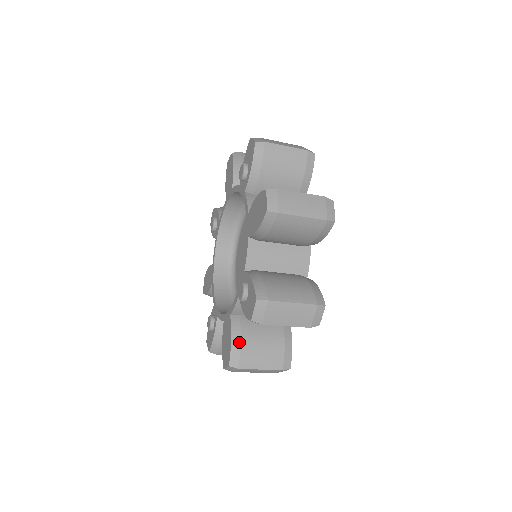
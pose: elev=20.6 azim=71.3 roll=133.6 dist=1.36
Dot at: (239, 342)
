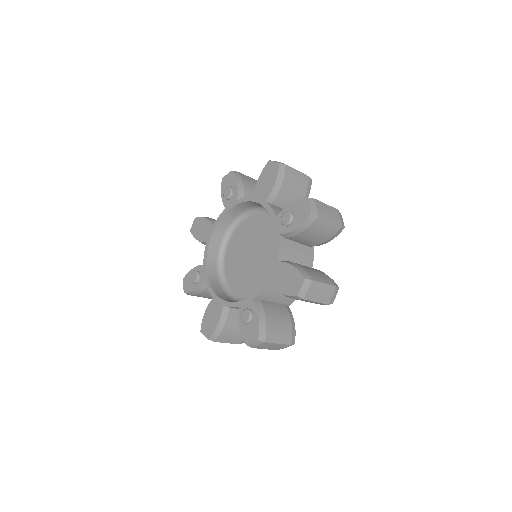
Dot at: (299, 266)
